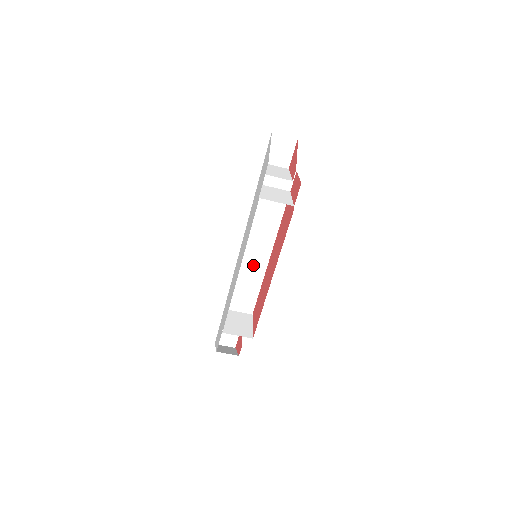
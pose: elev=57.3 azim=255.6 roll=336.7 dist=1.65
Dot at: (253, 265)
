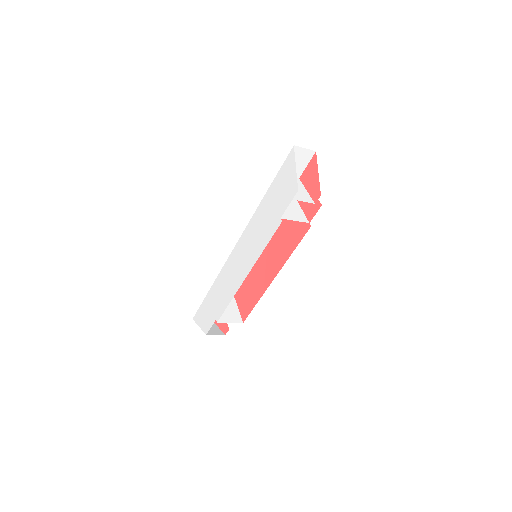
Dot at: occluded
